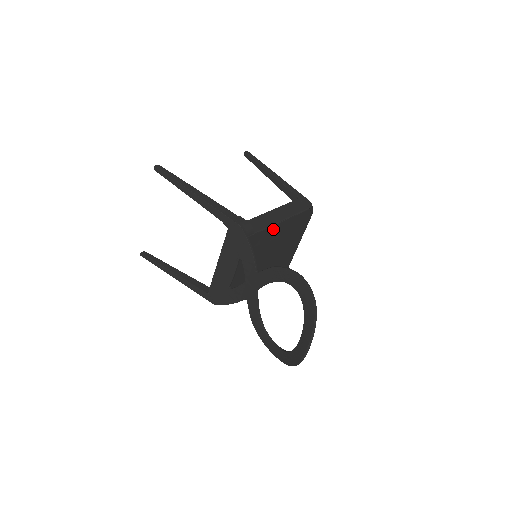
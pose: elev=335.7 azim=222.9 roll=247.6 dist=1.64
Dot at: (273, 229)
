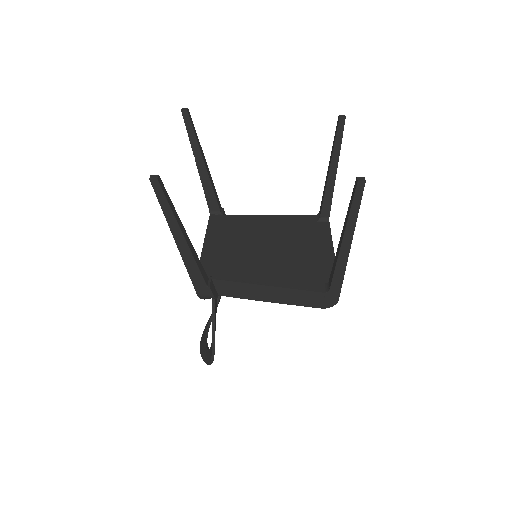
Dot at: occluded
